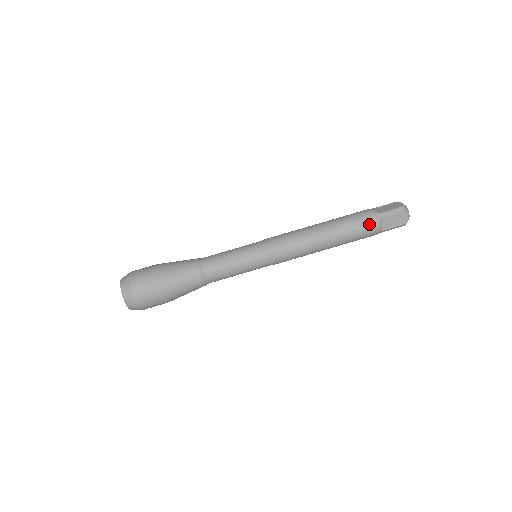
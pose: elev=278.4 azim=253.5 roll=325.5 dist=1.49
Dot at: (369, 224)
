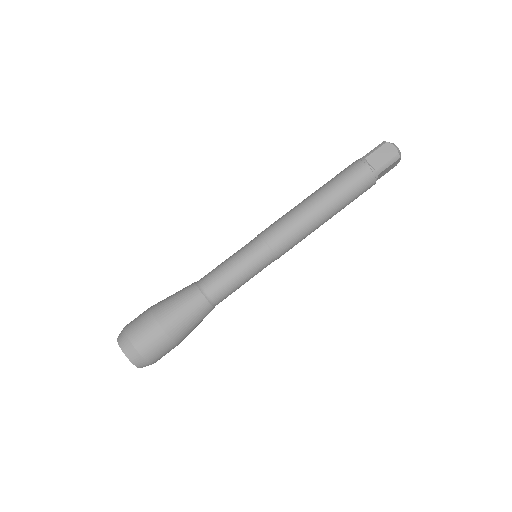
Dot at: (356, 168)
